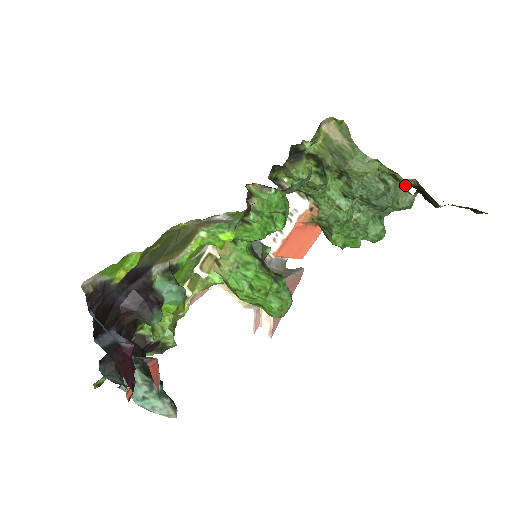
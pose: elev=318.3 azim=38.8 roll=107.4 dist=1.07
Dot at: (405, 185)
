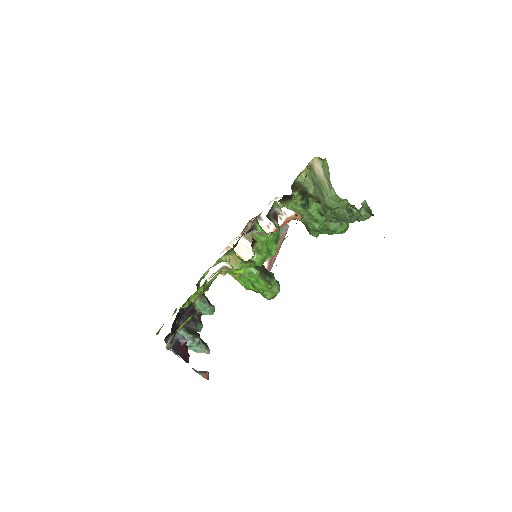
Dot at: occluded
